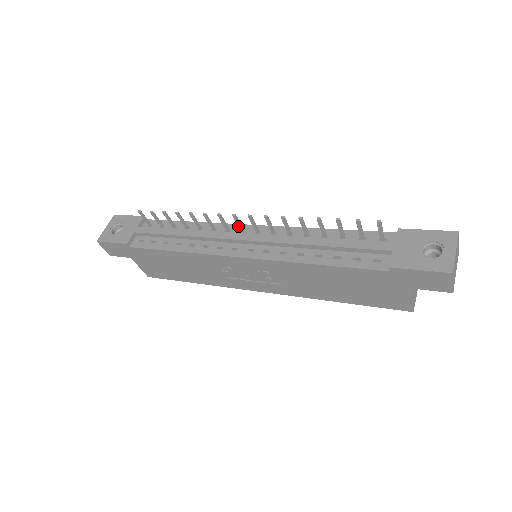
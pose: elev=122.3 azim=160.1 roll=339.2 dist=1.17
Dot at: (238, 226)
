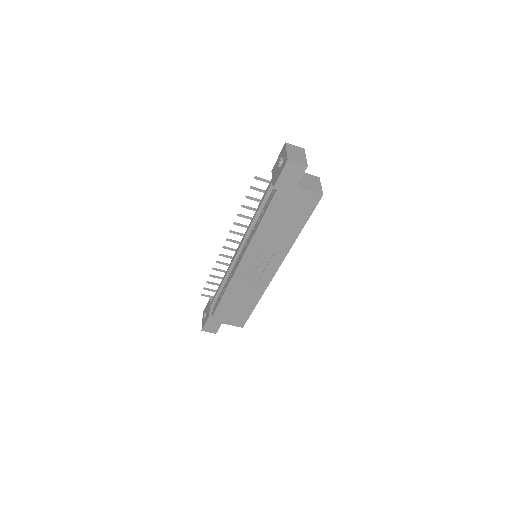
Dot at: occluded
